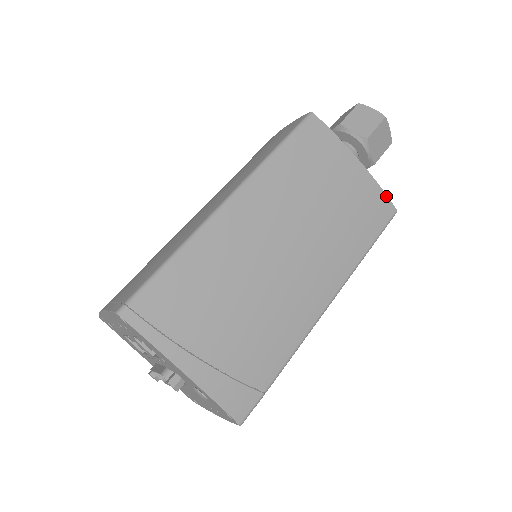
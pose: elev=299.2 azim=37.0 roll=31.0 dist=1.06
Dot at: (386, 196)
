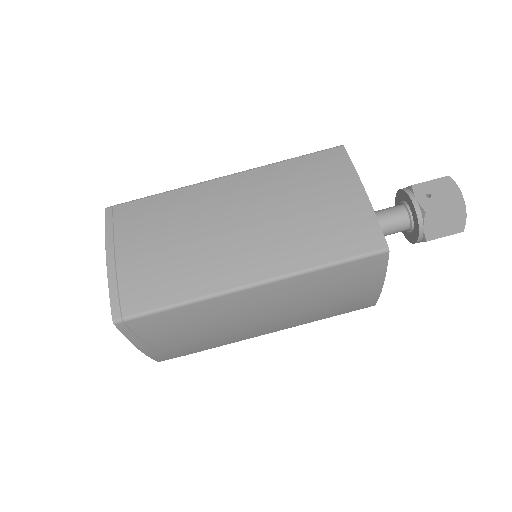
Dot at: (376, 301)
